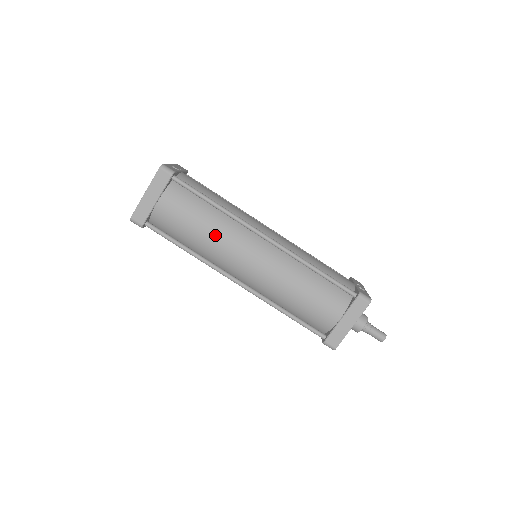
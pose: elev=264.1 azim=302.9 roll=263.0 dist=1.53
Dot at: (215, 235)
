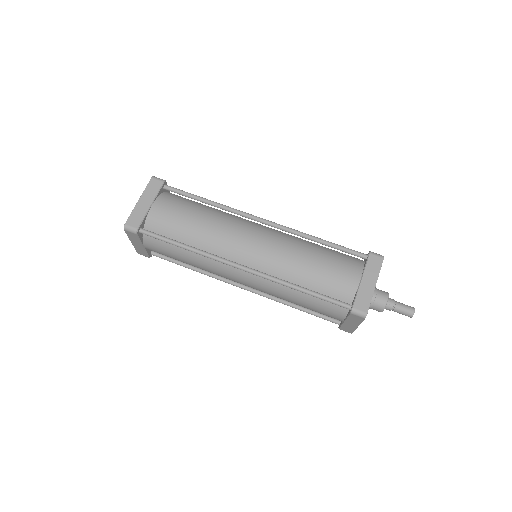
Dot at: (212, 225)
